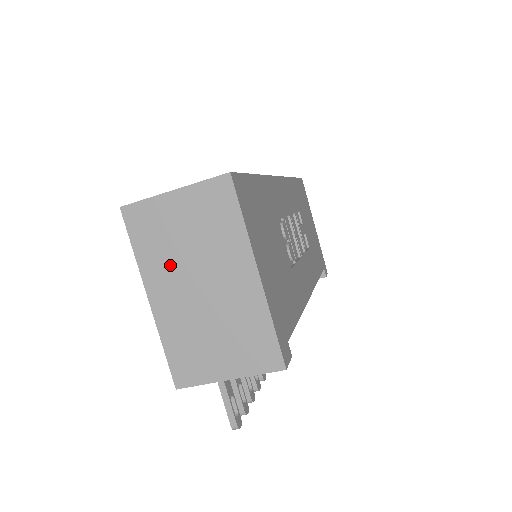
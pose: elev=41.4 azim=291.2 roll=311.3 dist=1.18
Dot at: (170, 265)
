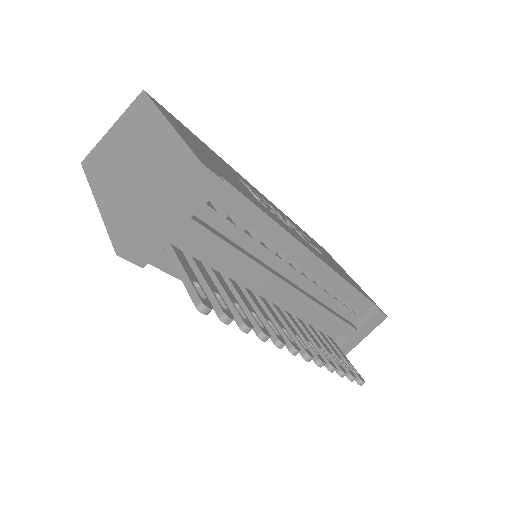
Dot at: (110, 168)
